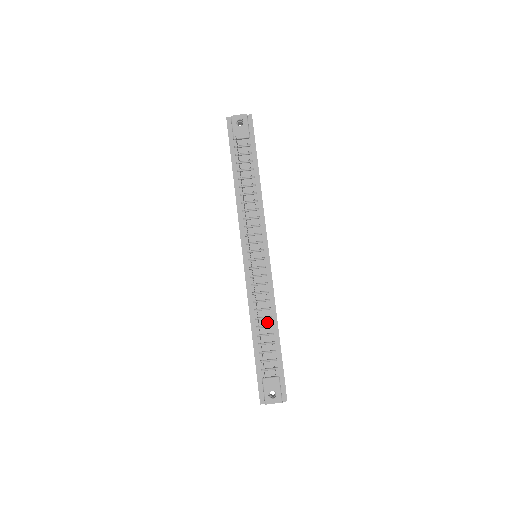
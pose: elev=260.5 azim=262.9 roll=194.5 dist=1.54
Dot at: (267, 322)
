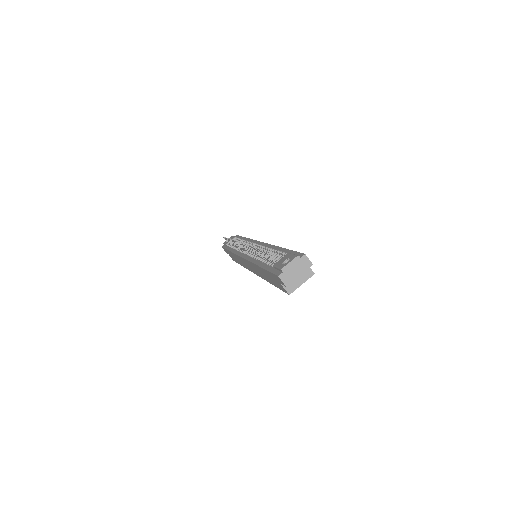
Dot at: (269, 253)
